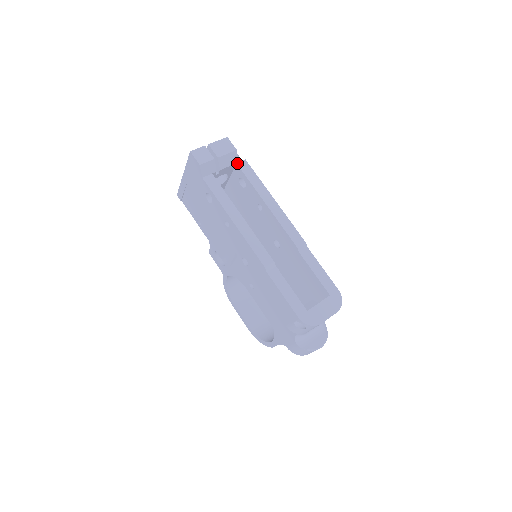
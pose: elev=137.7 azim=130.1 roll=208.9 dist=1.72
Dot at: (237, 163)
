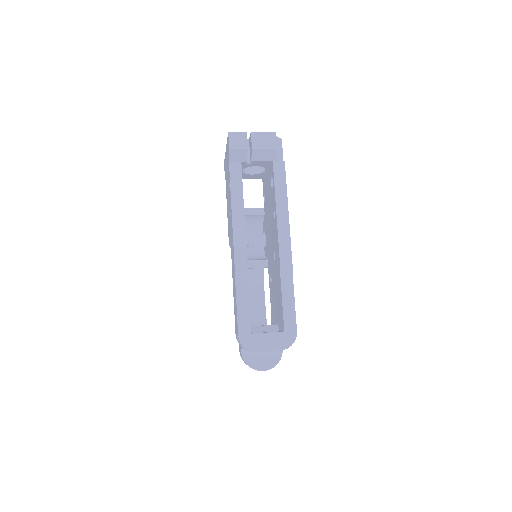
Dot at: (273, 161)
